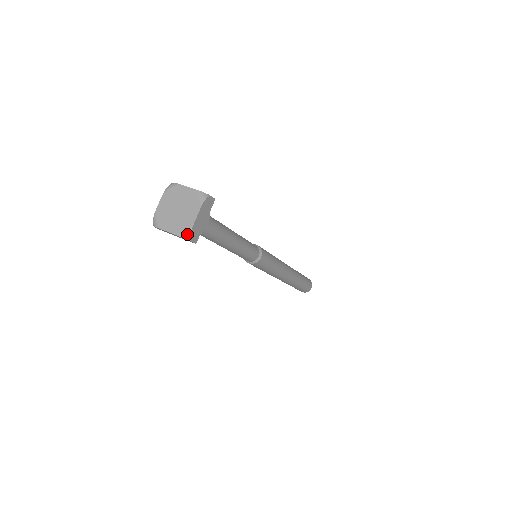
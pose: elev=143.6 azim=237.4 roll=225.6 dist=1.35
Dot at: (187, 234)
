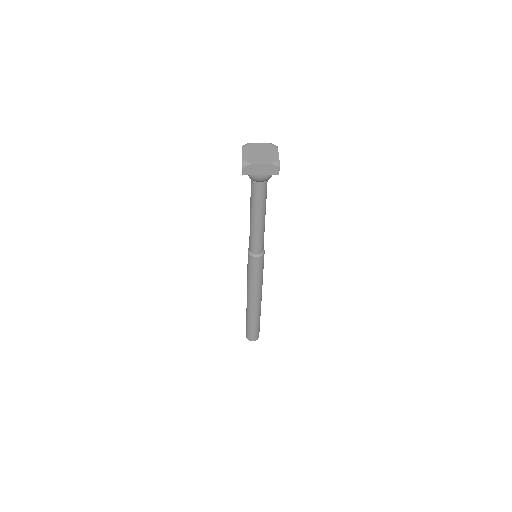
Dot at: (277, 162)
